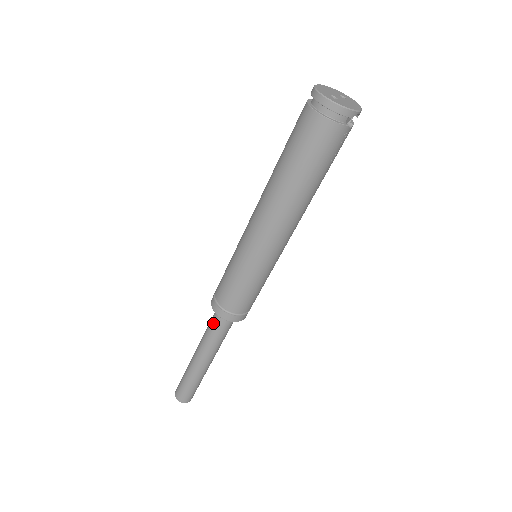
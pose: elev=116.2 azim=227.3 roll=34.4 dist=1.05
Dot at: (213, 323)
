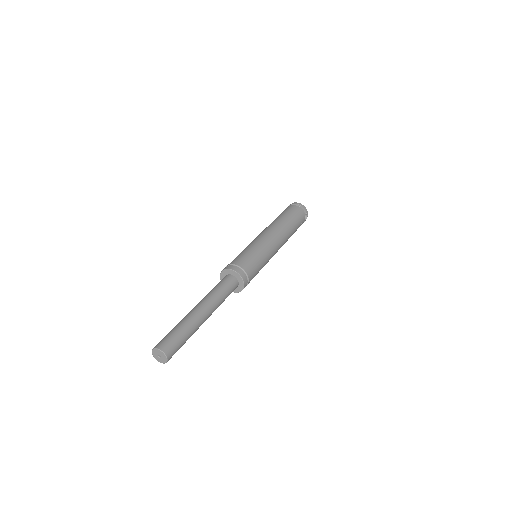
Dot at: (221, 282)
